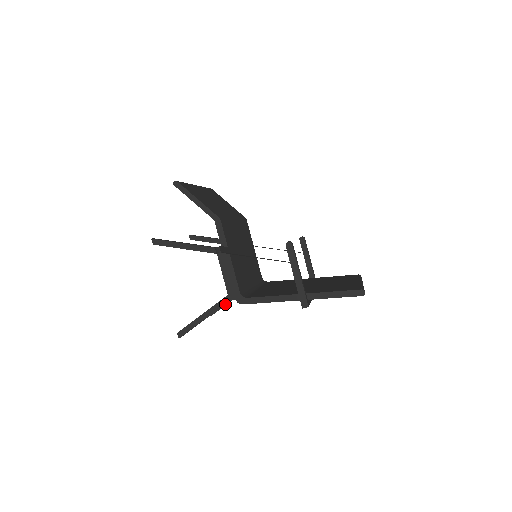
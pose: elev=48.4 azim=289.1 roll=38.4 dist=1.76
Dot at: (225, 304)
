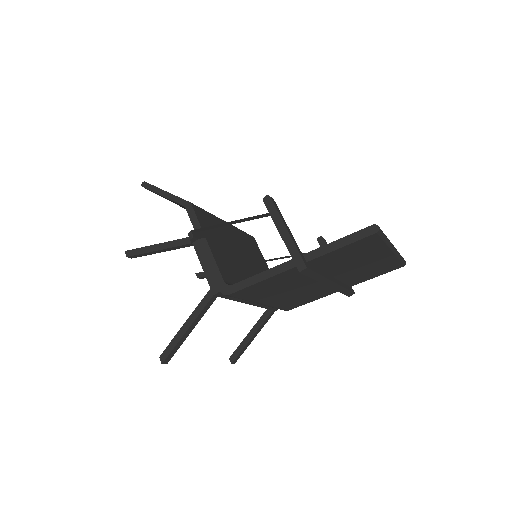
Dot at: (245, 343)
